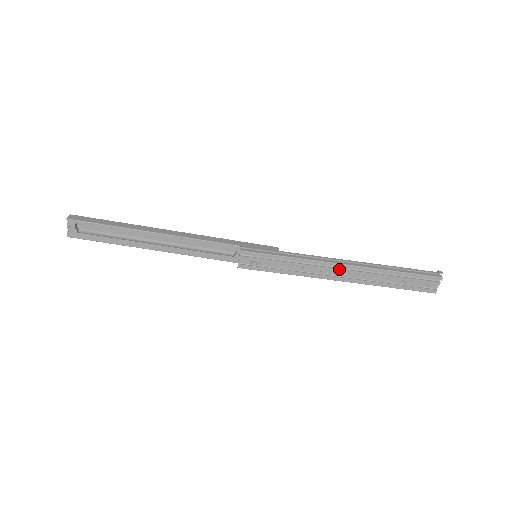
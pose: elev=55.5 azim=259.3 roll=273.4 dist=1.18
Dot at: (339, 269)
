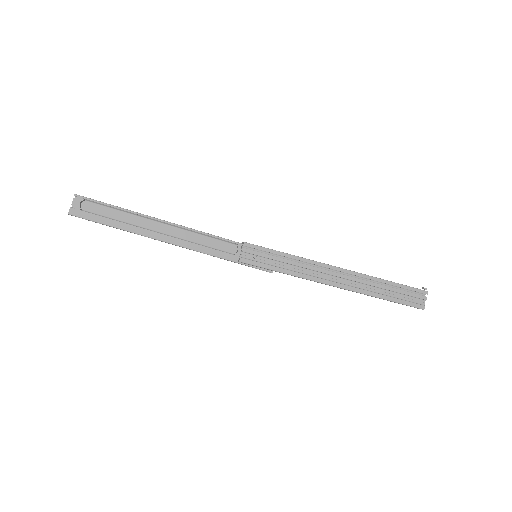
Dot at: (335, 273)
